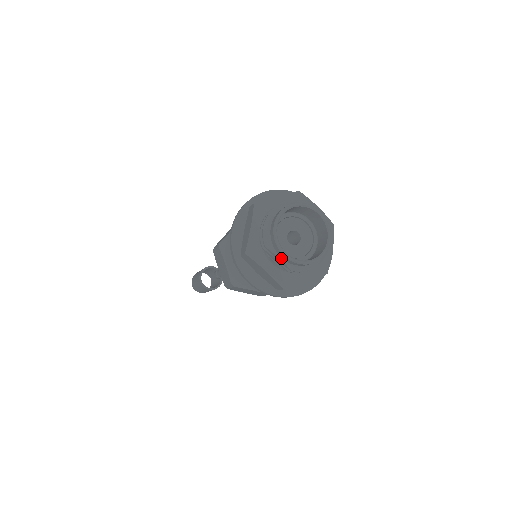
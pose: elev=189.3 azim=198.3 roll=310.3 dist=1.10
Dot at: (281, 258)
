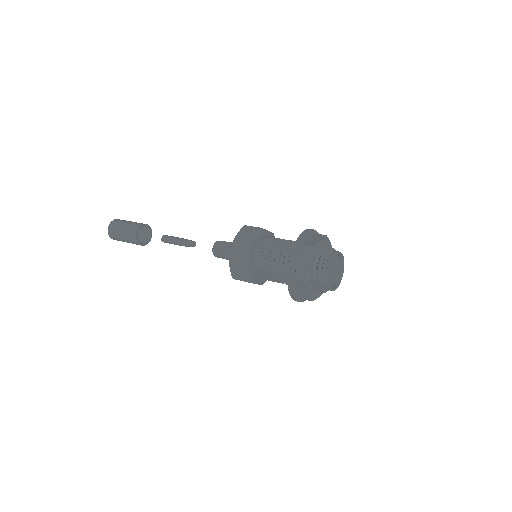
Dot at: (324, 287)
